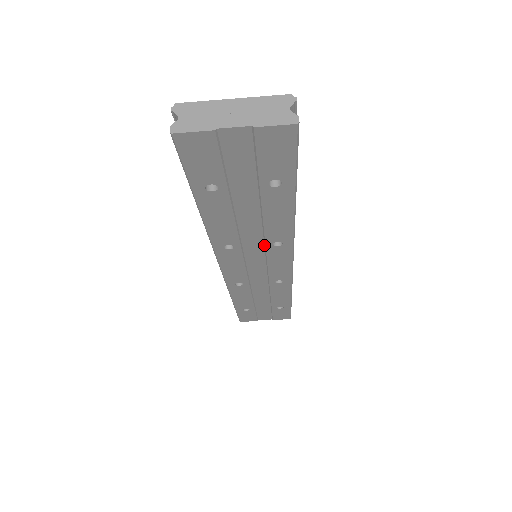
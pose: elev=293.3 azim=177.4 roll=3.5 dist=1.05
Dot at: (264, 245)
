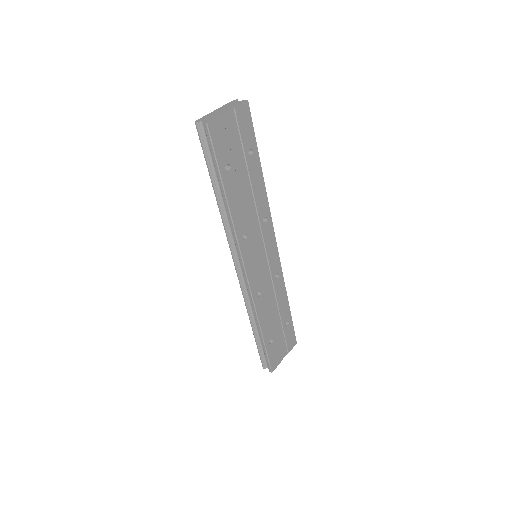
Dot at: (259, 226)
